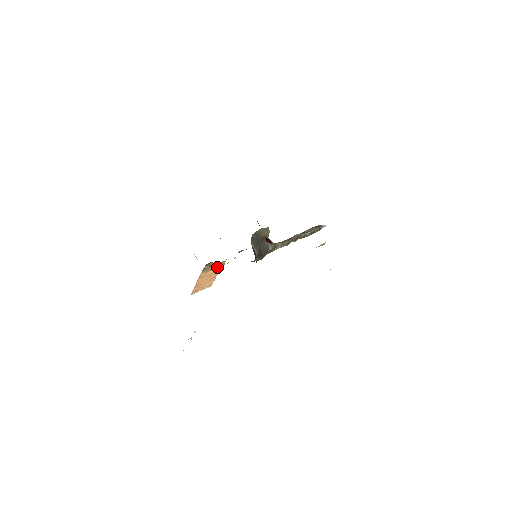
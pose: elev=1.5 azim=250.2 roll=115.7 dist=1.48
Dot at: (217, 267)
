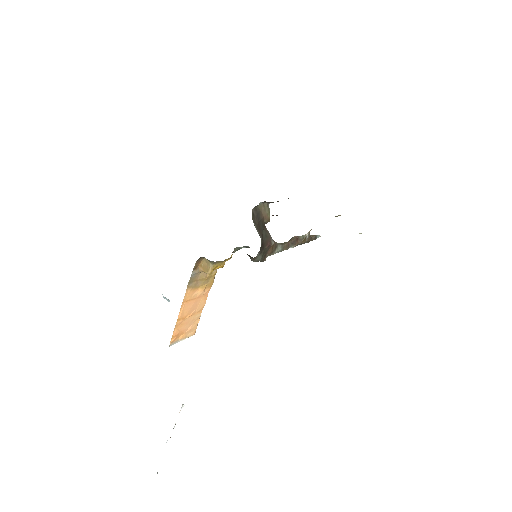
Dot at: (211, 268)
